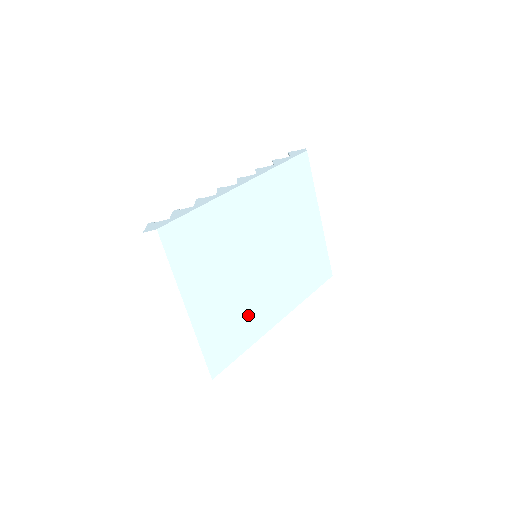
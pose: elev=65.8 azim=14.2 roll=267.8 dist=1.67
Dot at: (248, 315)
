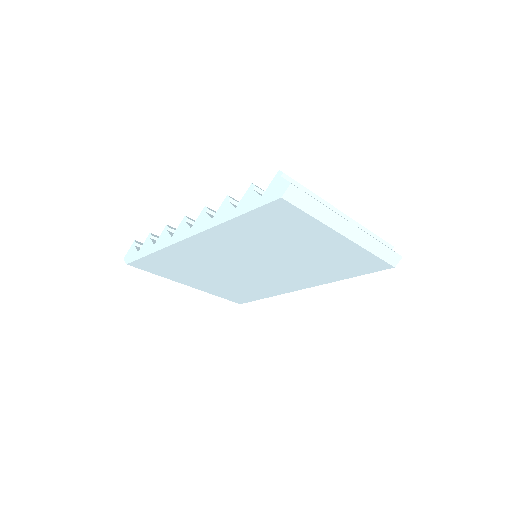
Dot at: (259, 286)
